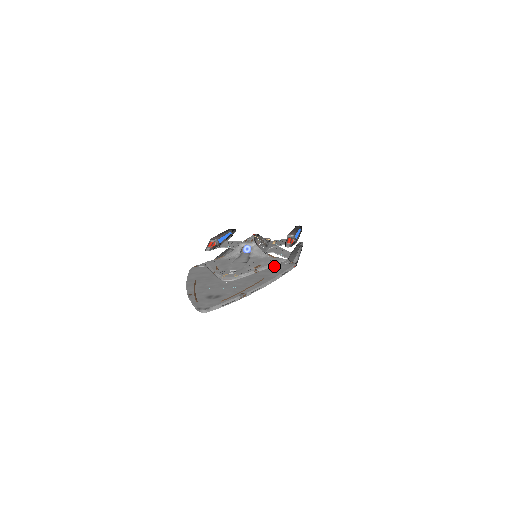
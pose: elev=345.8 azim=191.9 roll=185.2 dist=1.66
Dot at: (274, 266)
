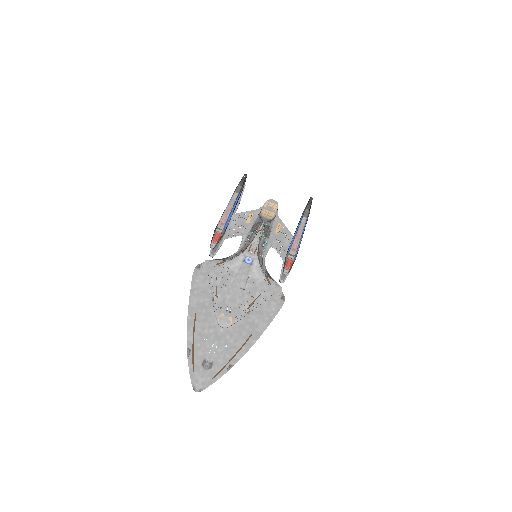
Dot at: (266, 301)
